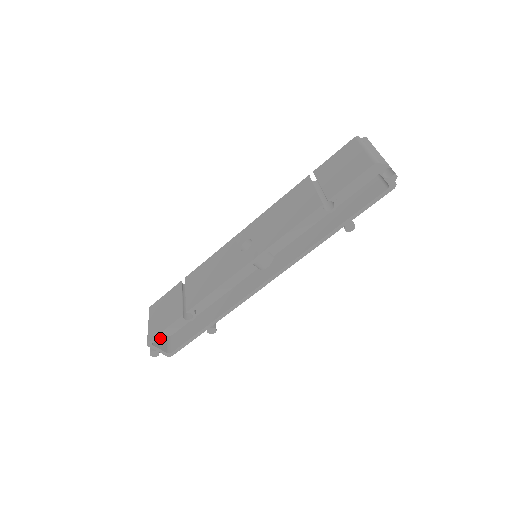
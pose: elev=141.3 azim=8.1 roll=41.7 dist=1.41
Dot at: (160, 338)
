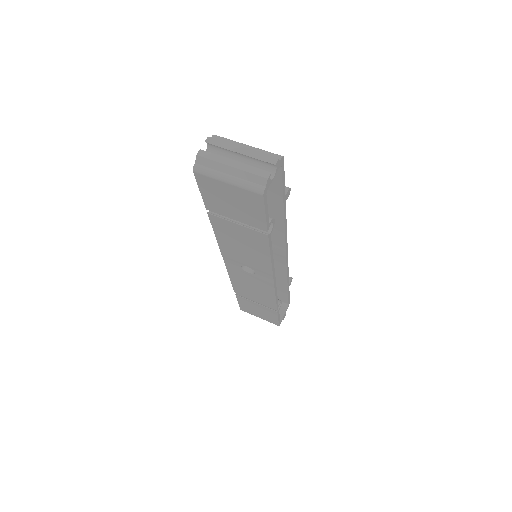
Dot at: occluded
